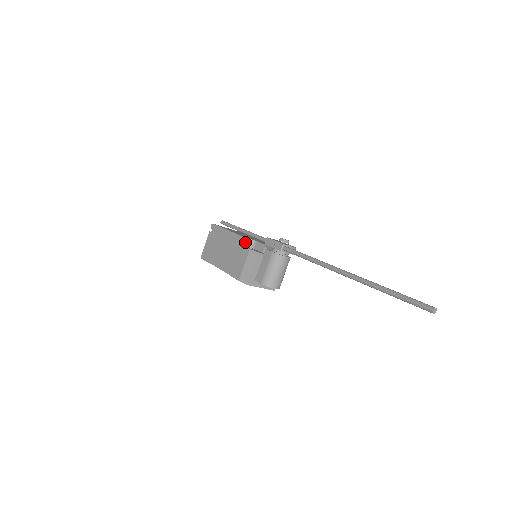
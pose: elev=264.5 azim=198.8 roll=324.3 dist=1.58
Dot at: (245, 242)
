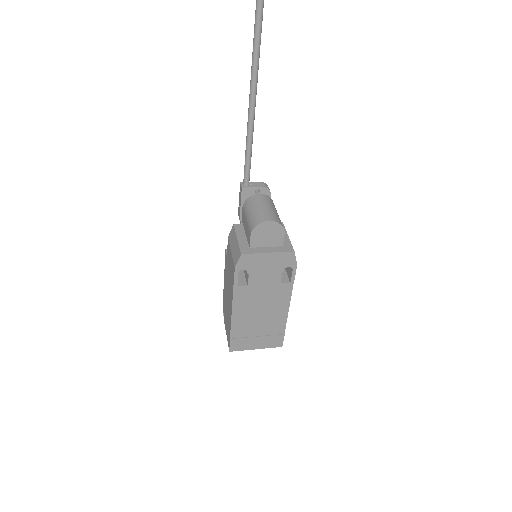
Dot at: occluded
